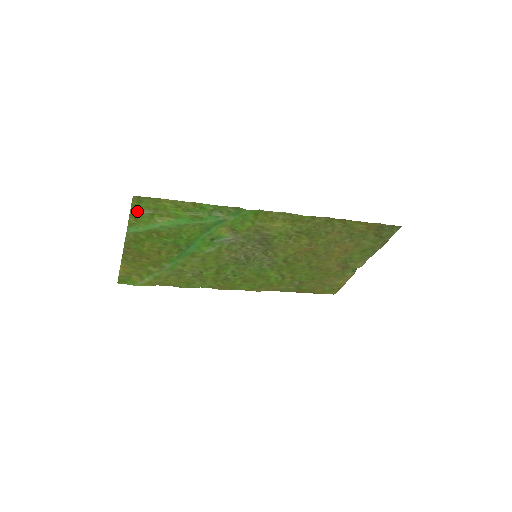
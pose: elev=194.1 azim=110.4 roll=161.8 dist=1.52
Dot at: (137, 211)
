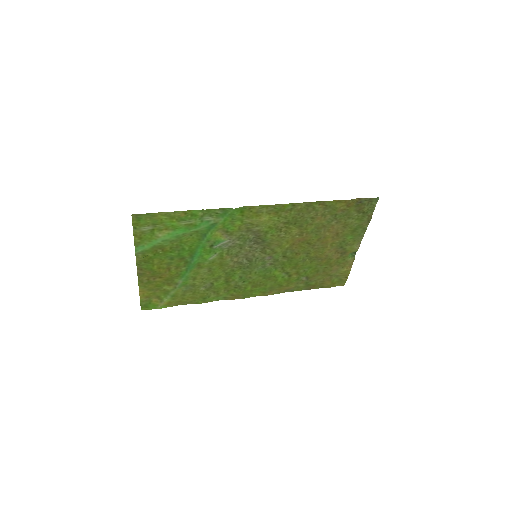
Dot at: (139, 229)
